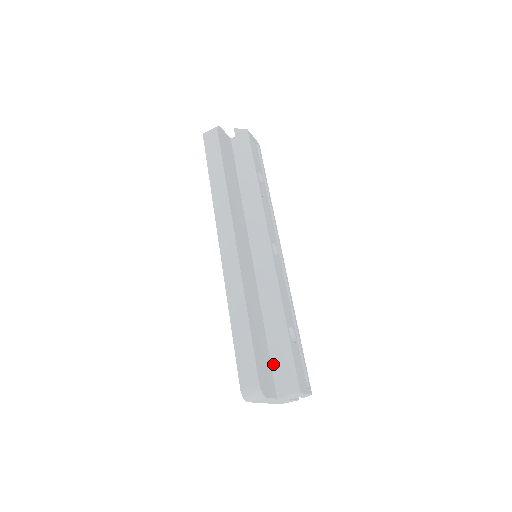
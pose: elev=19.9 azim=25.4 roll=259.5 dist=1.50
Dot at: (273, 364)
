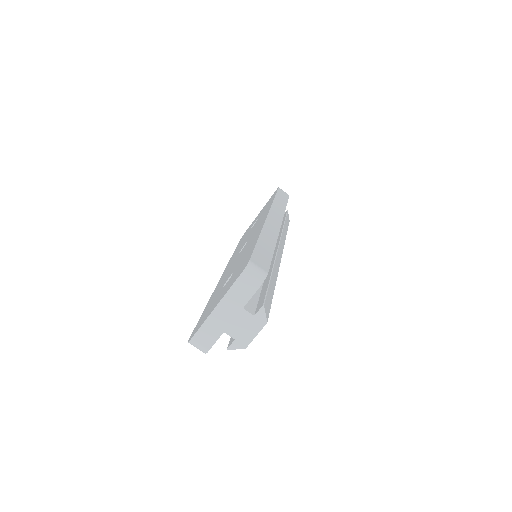
Dot at: occluded
